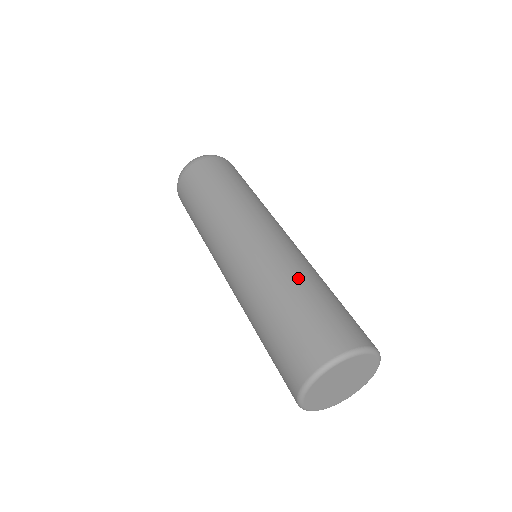
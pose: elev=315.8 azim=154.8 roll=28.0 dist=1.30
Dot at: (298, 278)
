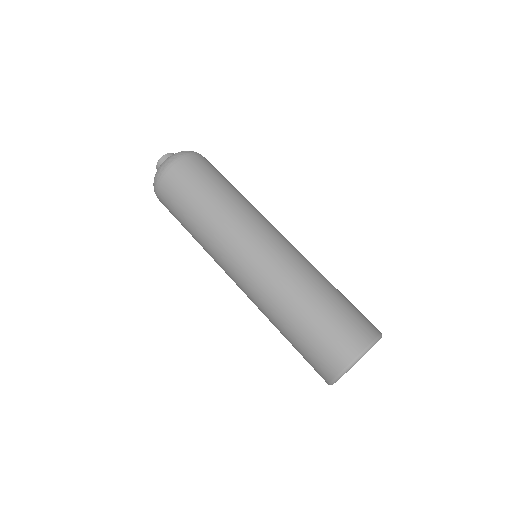
Dot at: (300, 297)
